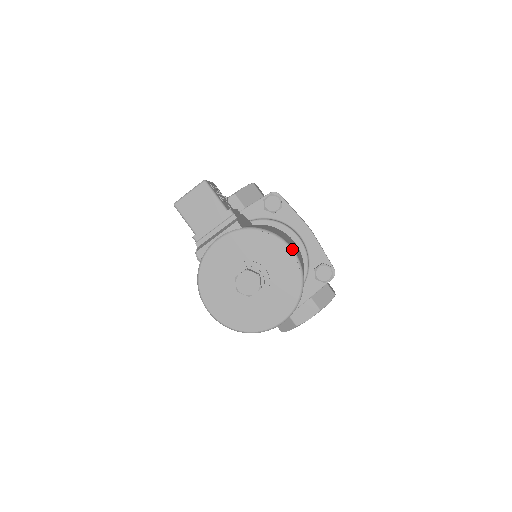
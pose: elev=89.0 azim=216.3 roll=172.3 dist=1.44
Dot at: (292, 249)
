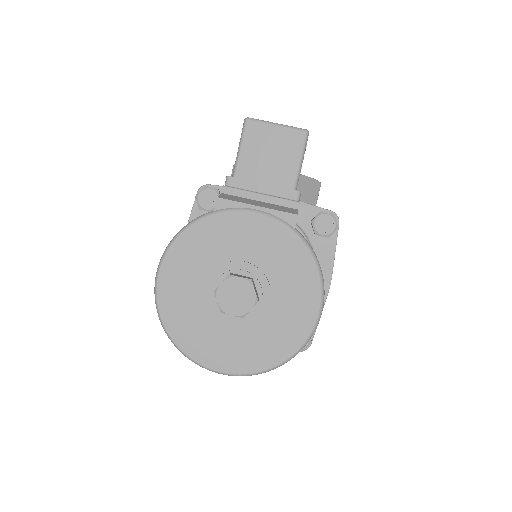
Dot at: (322, 310)
